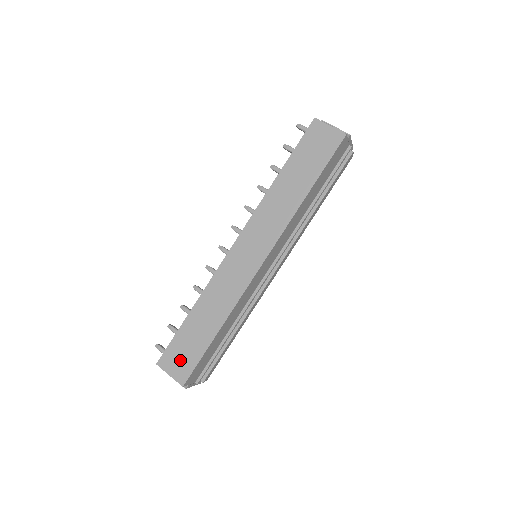
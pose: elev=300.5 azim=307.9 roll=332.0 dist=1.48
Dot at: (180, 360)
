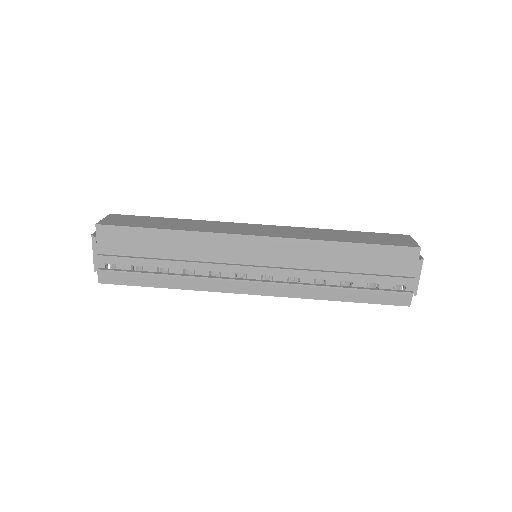
Dot at: (123, 220)
